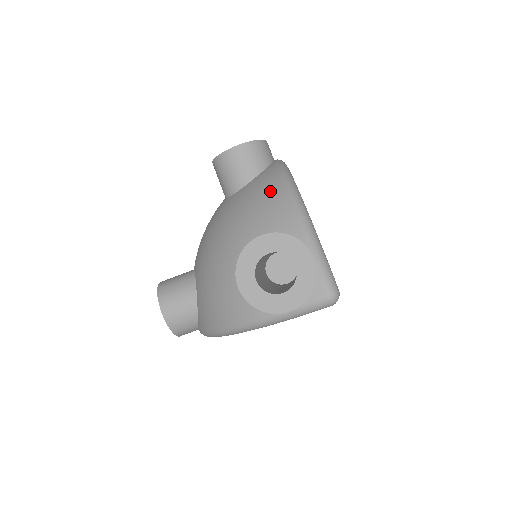
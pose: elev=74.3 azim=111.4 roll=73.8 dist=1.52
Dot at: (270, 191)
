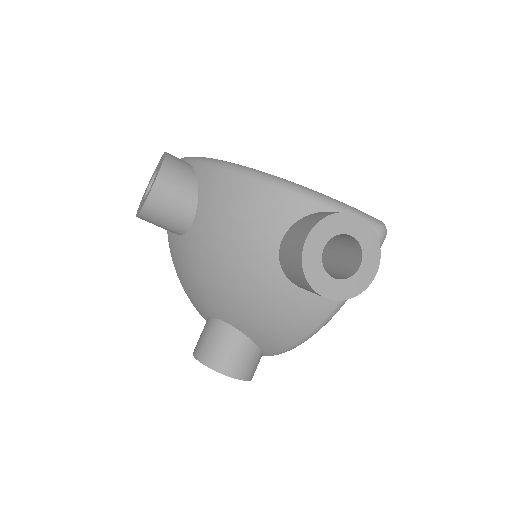
Dot at: (239, 194)
